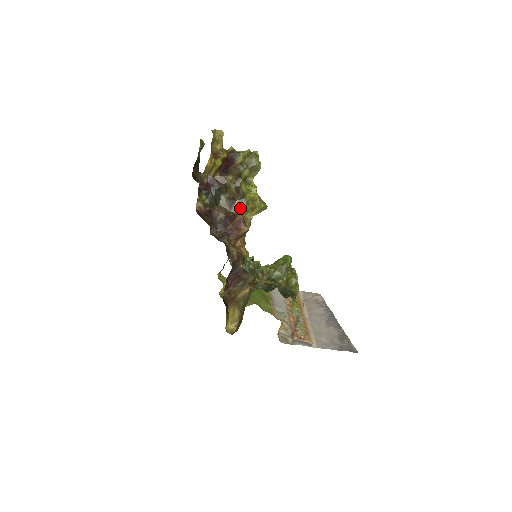
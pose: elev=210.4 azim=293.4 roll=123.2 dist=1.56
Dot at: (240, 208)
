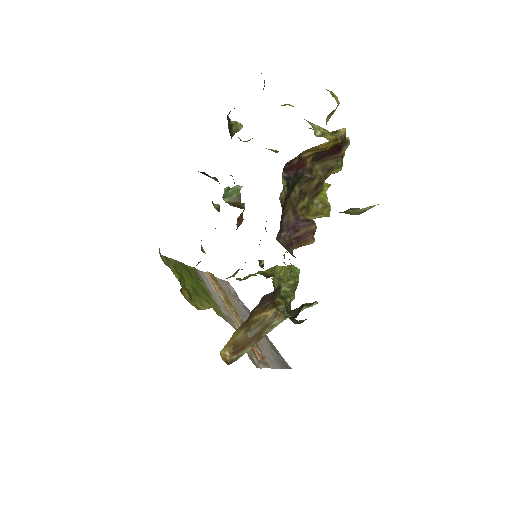
Dot at: (306, 209)
